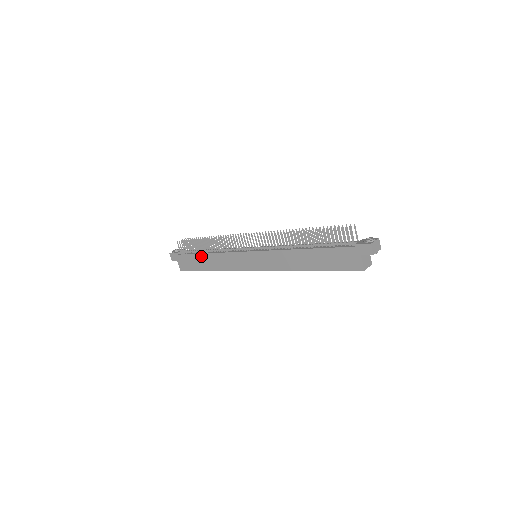
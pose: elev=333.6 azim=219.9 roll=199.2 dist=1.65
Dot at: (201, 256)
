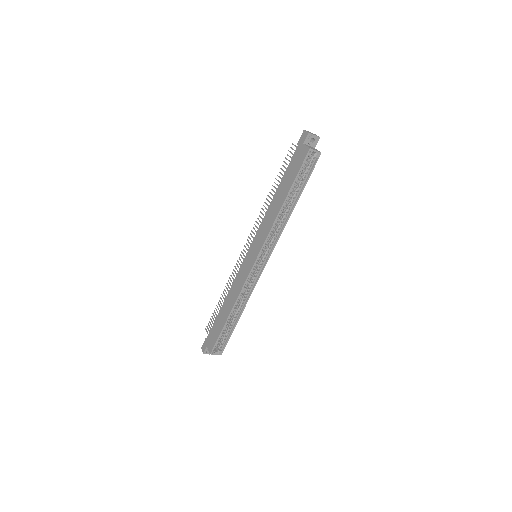
Dot at: (221, 311)
